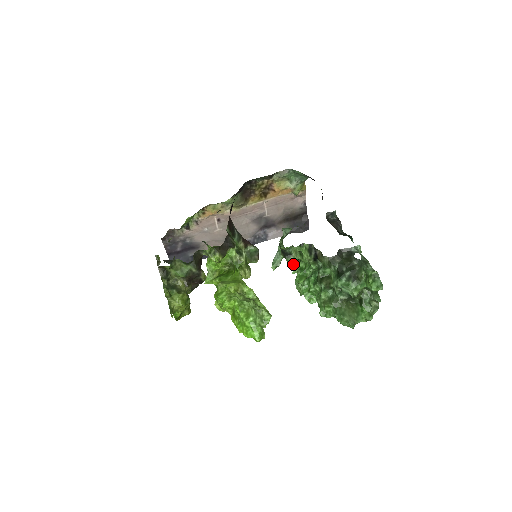
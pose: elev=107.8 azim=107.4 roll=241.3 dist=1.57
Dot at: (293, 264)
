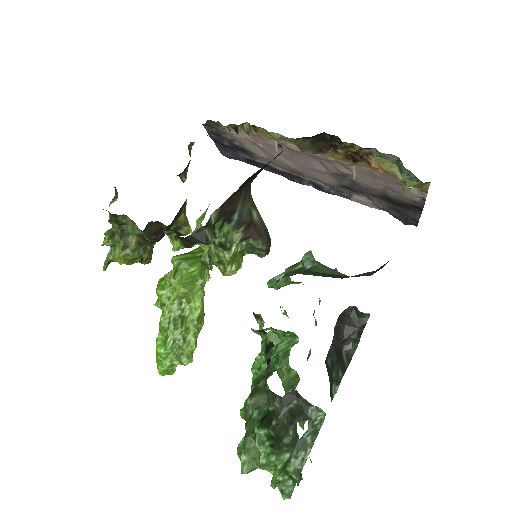
Dot at: occluded
